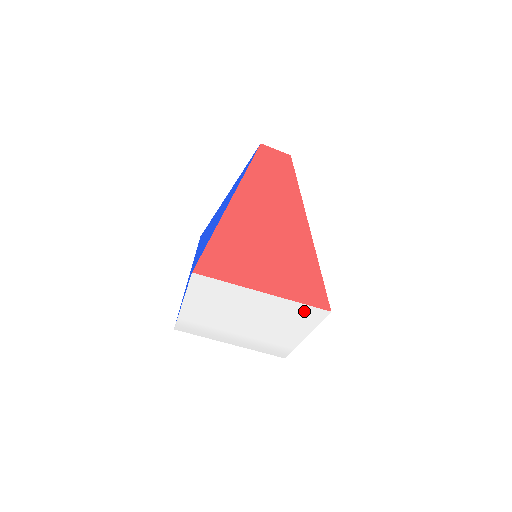
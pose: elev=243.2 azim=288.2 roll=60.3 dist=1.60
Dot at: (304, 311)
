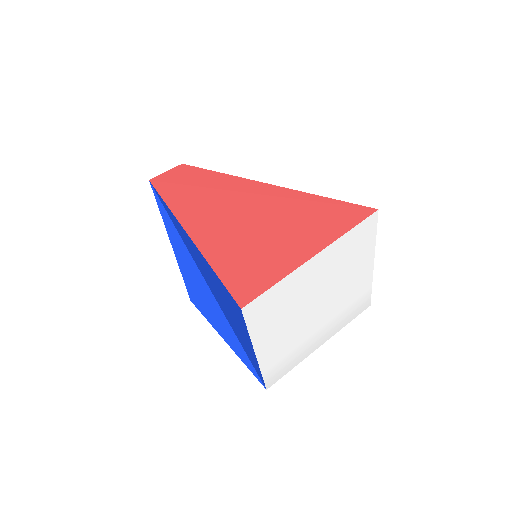
Dot at: (357, 236)
